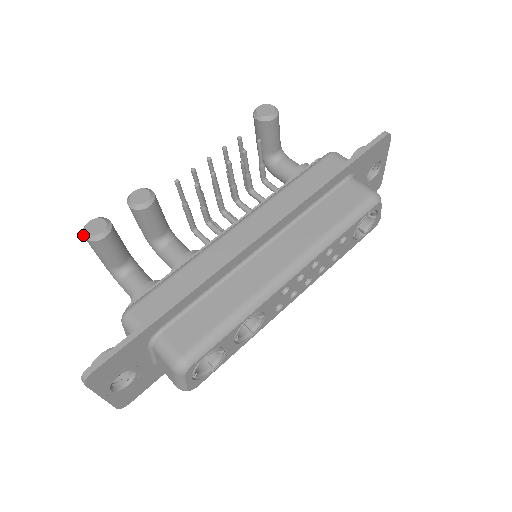
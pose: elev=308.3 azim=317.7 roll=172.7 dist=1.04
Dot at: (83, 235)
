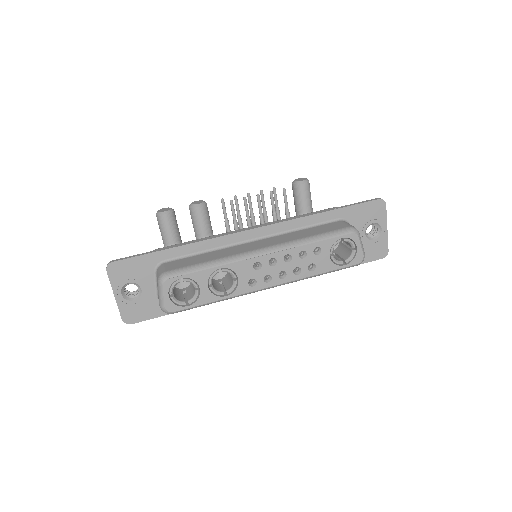
Dot at: (156, 213)
